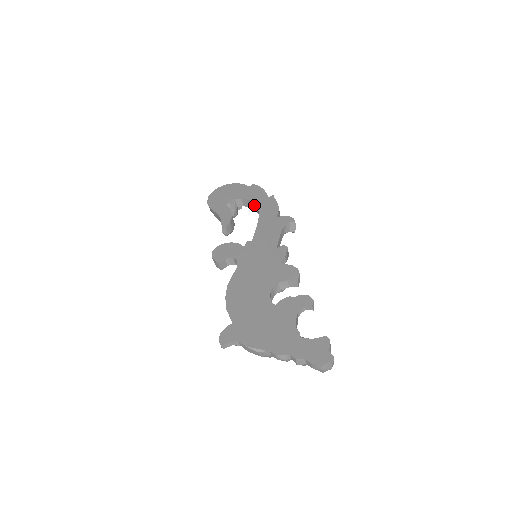
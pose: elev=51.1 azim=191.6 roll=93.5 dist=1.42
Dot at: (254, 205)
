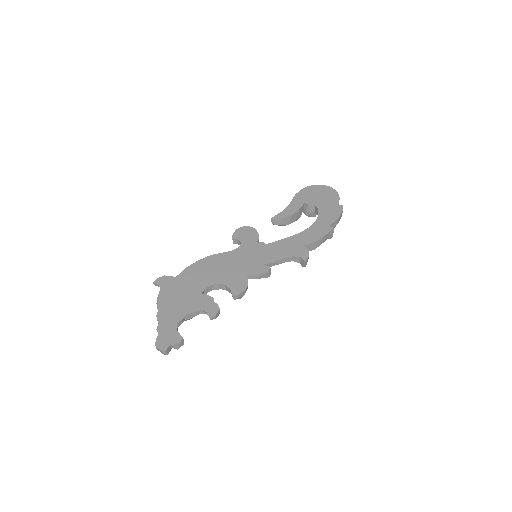
Dot at: (316, 222)
